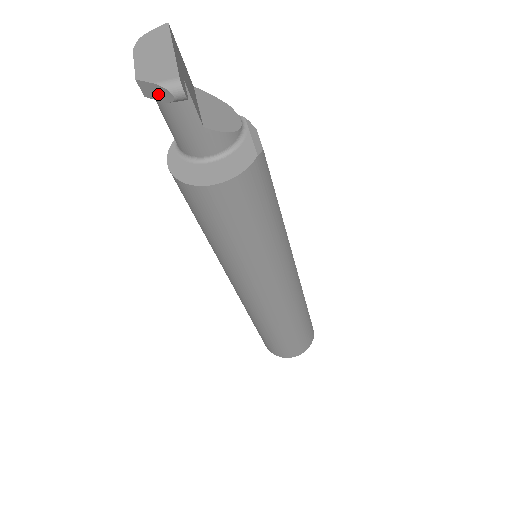
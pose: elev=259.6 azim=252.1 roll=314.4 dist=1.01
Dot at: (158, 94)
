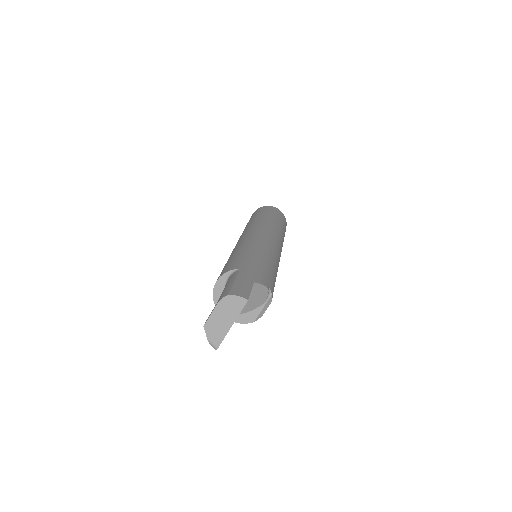
Dot at: (209, 335)
